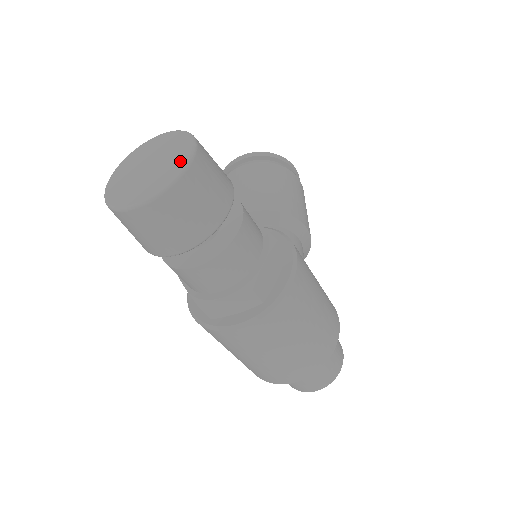
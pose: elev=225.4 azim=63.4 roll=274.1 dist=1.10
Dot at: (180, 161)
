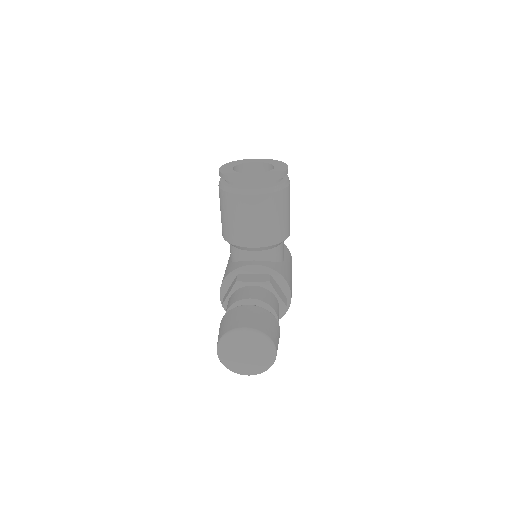
Dot at: (268, 361)
